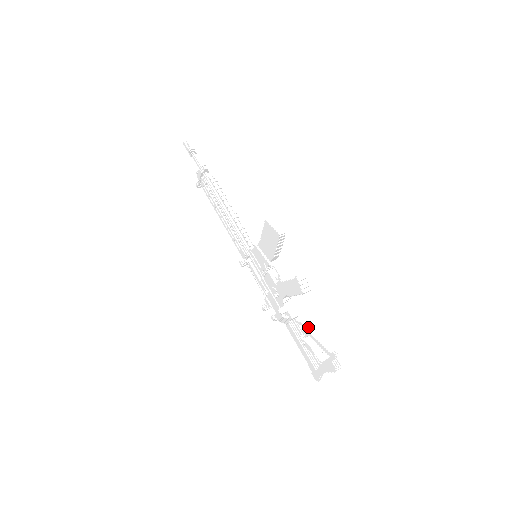
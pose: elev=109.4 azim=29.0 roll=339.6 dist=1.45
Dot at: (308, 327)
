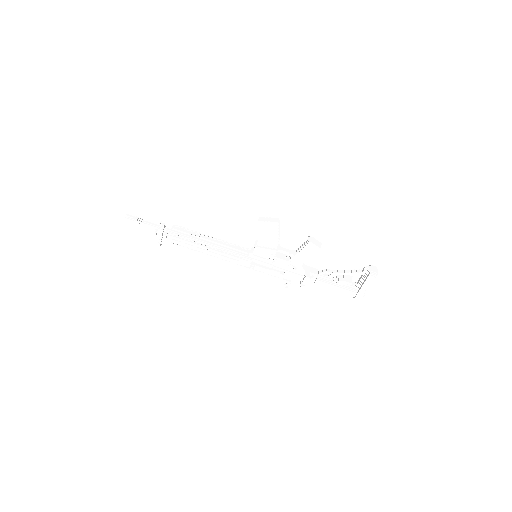
Dot at: (332, 271)
